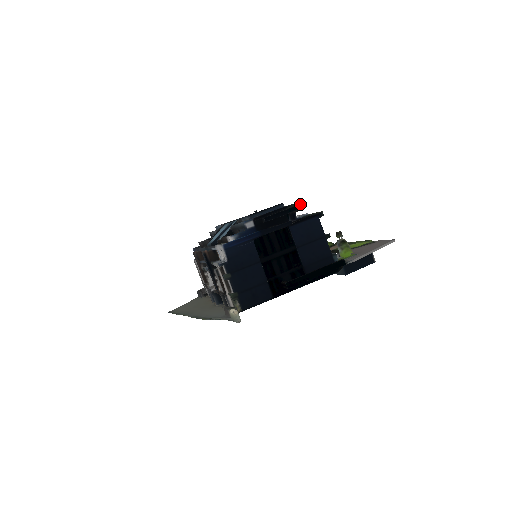
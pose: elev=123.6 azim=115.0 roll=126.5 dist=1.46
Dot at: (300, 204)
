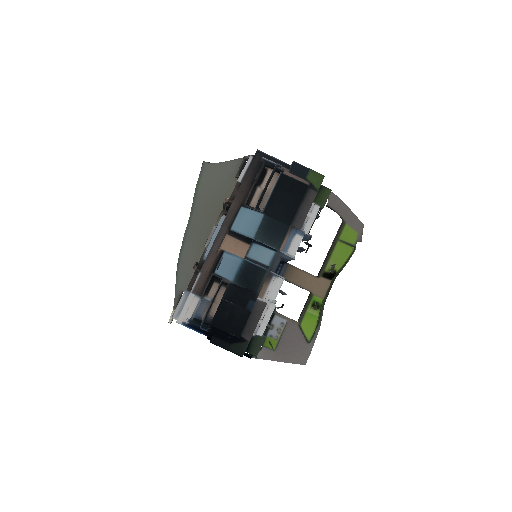
Dot at: occluded
